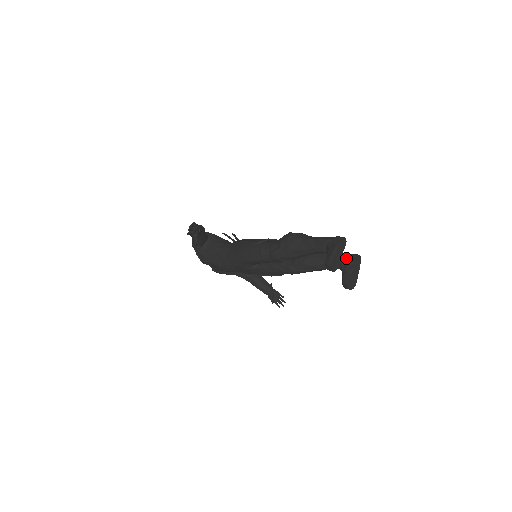
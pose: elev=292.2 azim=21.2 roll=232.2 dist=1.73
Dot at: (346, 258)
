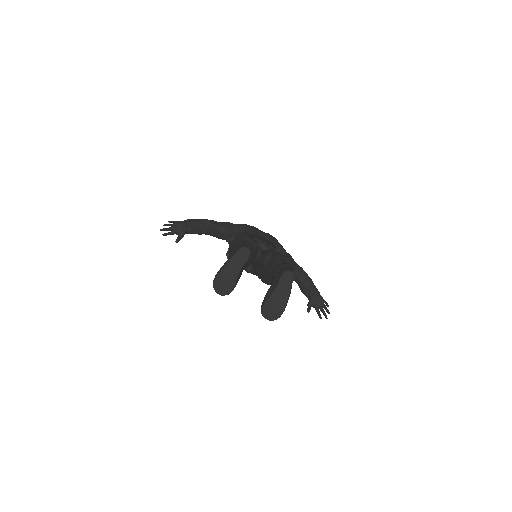
Dot at: (277, 273)
